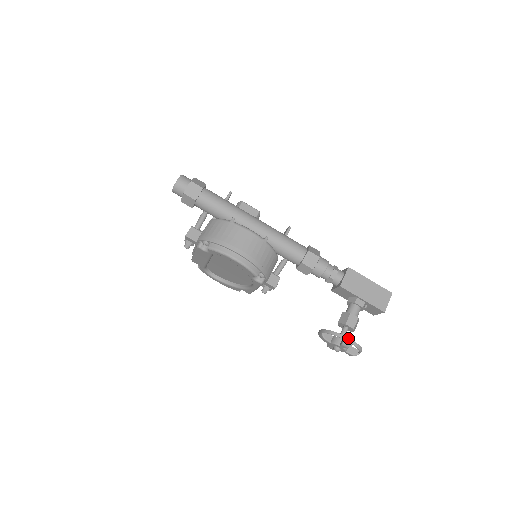
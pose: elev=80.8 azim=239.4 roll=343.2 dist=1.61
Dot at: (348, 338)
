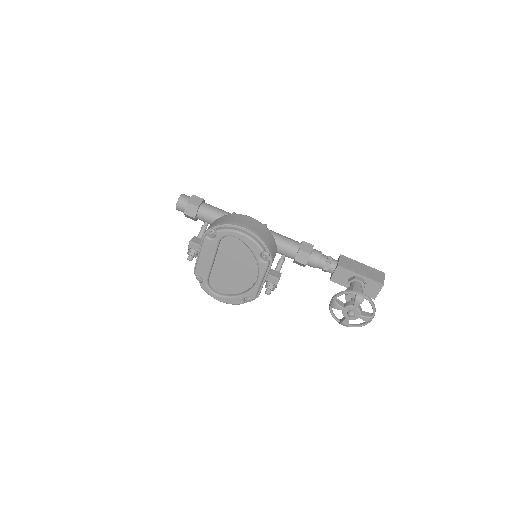
Dot at: (359, 292)
